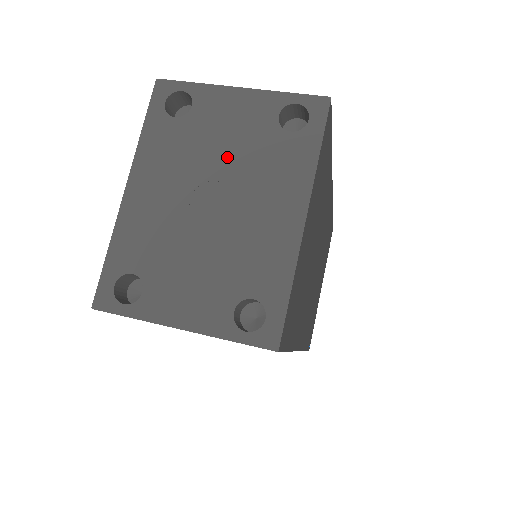
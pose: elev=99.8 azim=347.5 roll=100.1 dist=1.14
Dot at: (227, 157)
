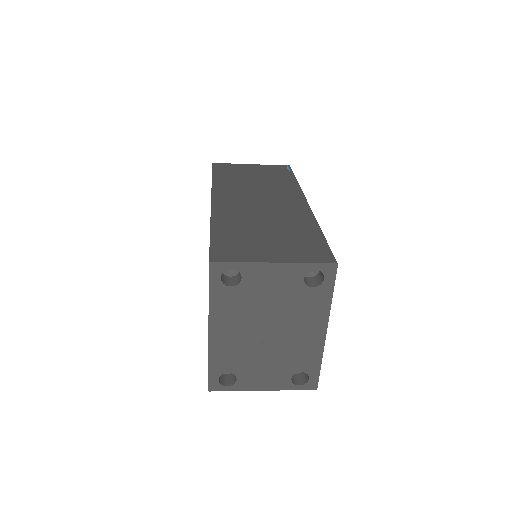
Dot at: (273, 307)
